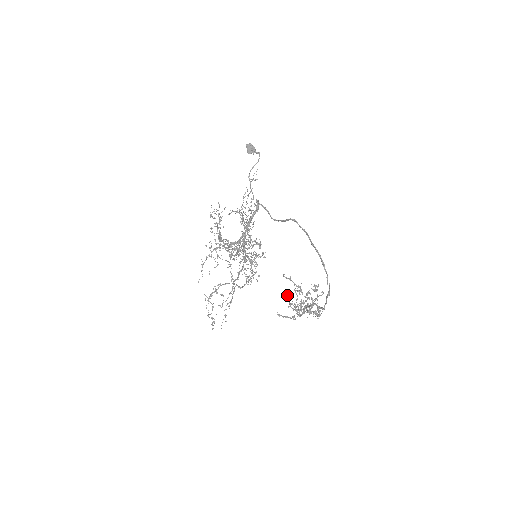
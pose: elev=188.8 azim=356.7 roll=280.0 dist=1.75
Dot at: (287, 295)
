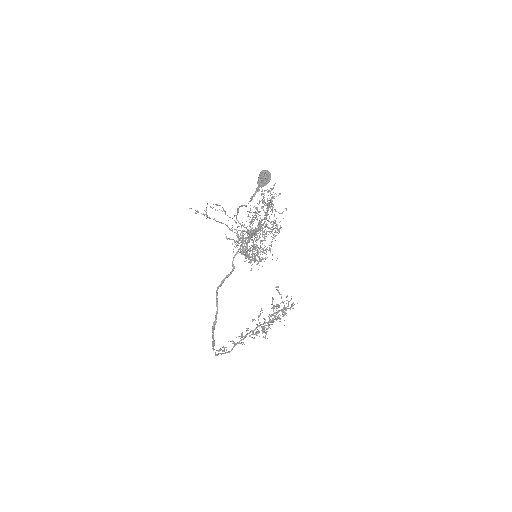
Dot at: (287, 296)
